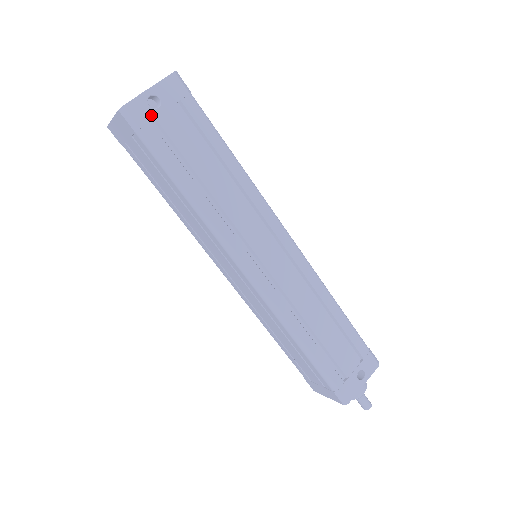
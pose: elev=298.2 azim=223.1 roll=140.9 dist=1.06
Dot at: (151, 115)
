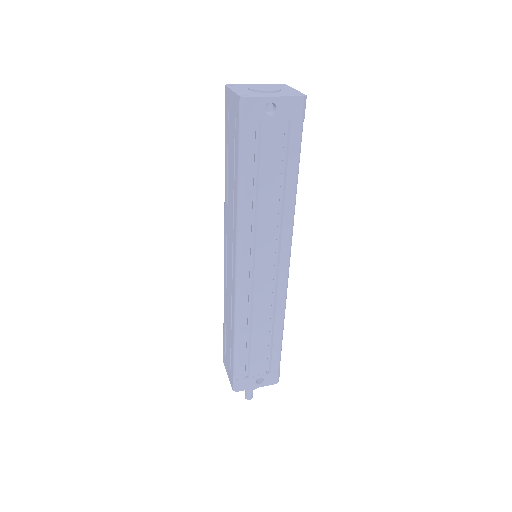
Dot at: (261, 117)
